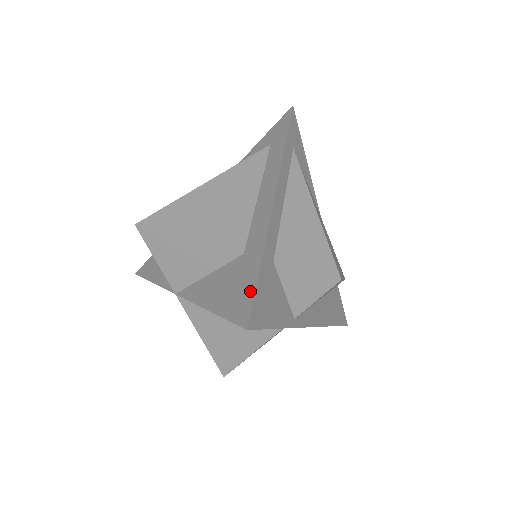
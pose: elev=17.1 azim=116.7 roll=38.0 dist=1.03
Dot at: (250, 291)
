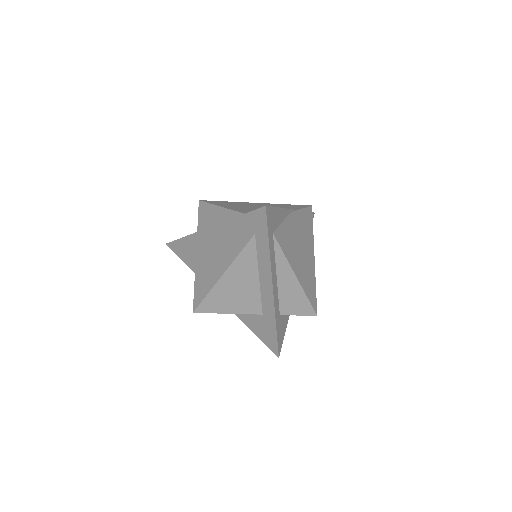
Dot at: (274, 341)
